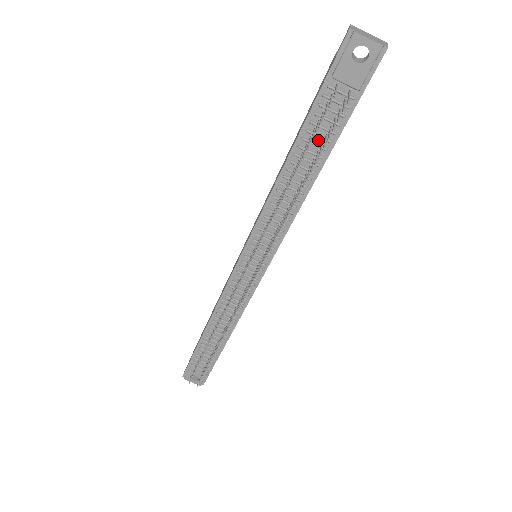
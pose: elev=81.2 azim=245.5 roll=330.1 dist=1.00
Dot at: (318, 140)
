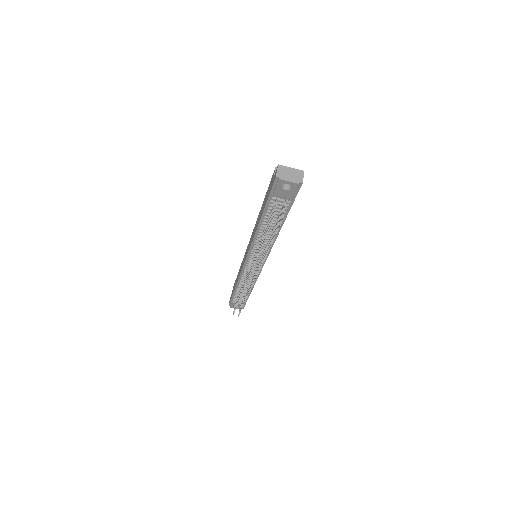
Dot at: (275, 217)
